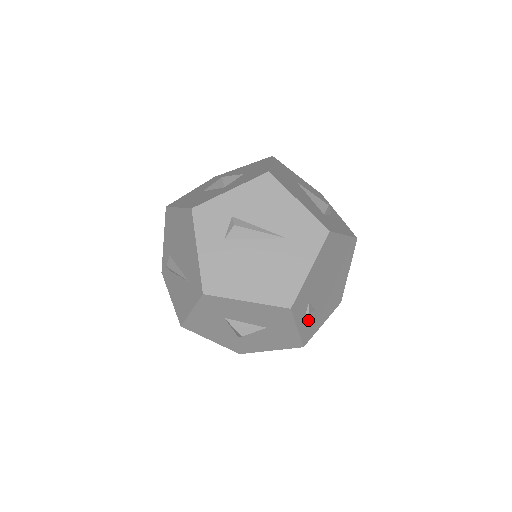
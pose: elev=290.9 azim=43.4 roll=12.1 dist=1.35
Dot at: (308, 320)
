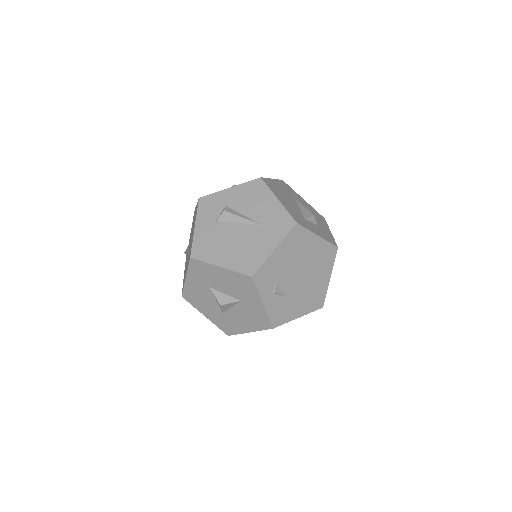
Dot at: (277, 302)
